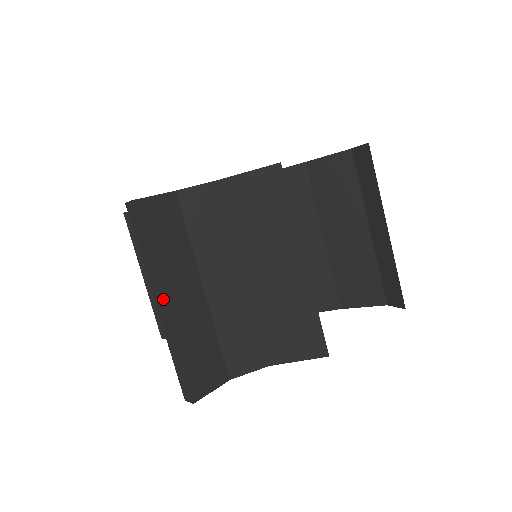
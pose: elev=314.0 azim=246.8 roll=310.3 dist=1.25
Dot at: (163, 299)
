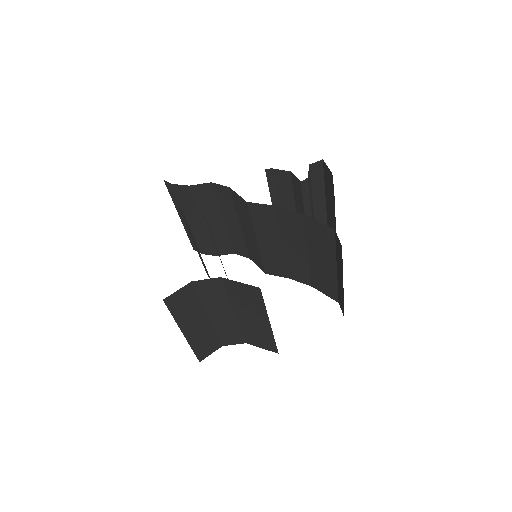
Dot at: (183, 332)
